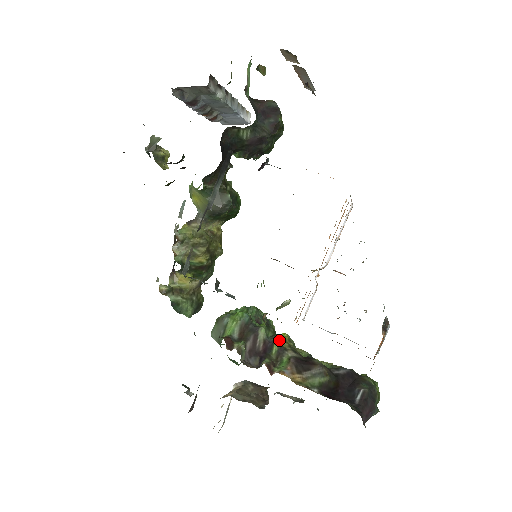
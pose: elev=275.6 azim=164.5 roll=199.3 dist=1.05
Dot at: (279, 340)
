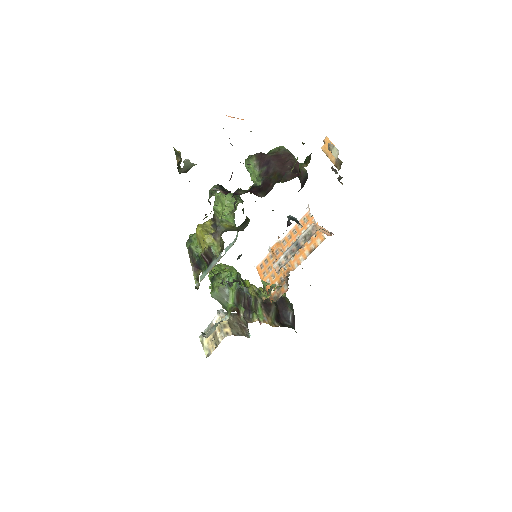
Dot at: (251, 291)
